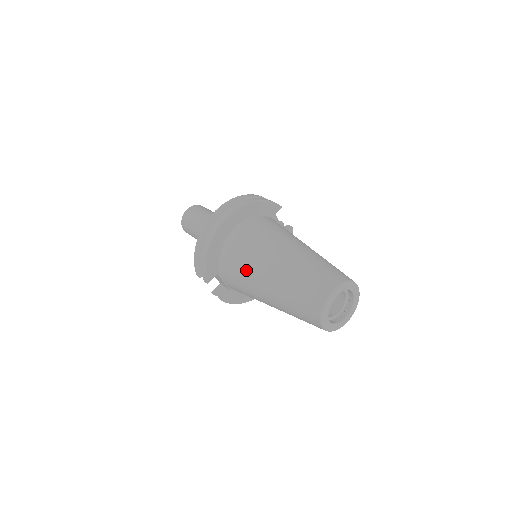
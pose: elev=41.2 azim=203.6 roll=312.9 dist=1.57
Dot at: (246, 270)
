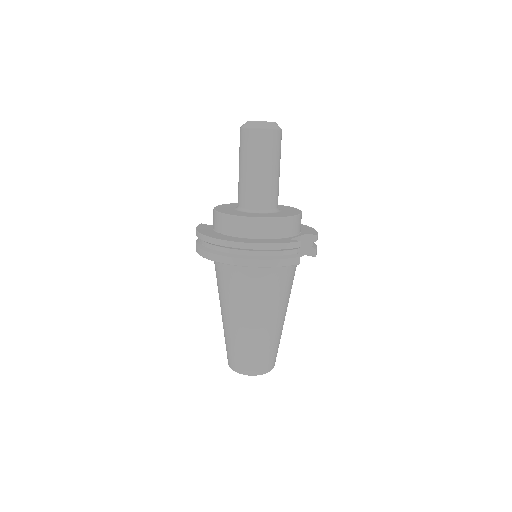
Dot at: (218, 287)
